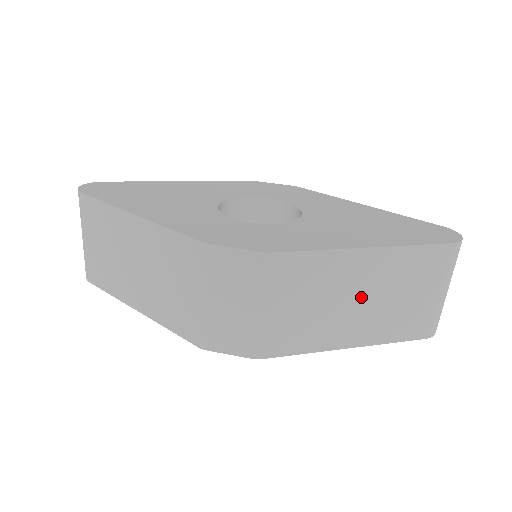
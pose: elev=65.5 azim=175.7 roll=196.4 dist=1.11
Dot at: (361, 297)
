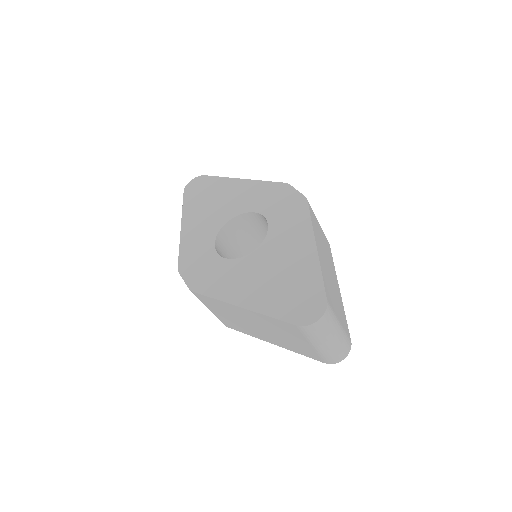
Dot at: (257, 326)
